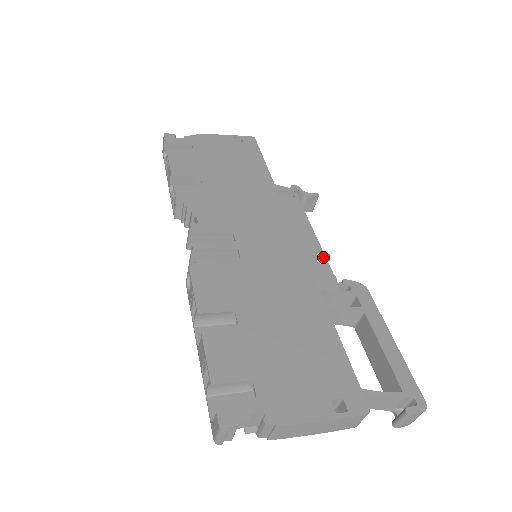
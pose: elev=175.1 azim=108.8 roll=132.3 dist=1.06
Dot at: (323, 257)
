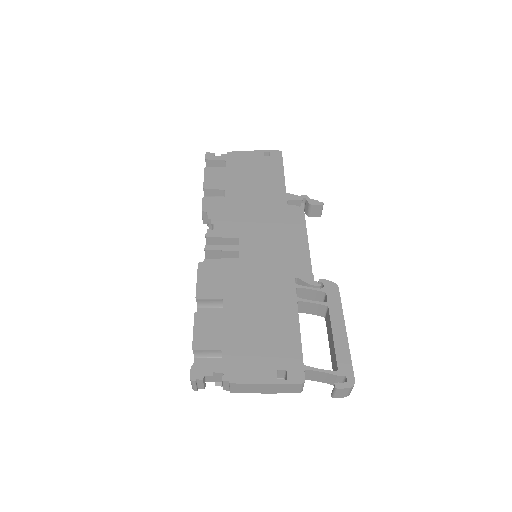
Dot at: (308, 259)
